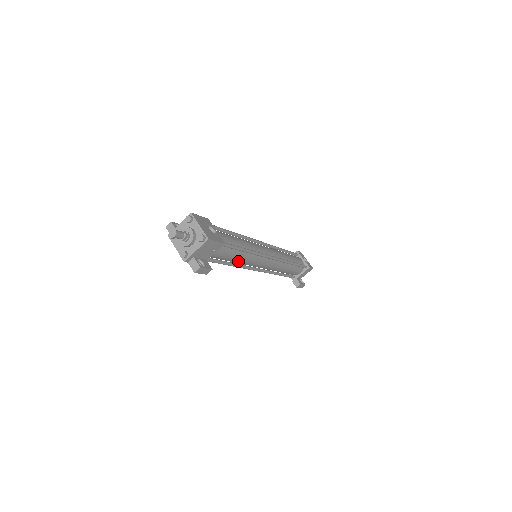
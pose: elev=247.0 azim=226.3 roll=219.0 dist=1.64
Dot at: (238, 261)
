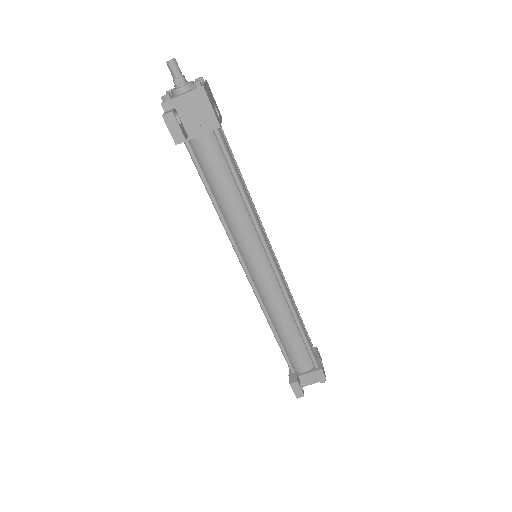
Dot at: (227, 209)
